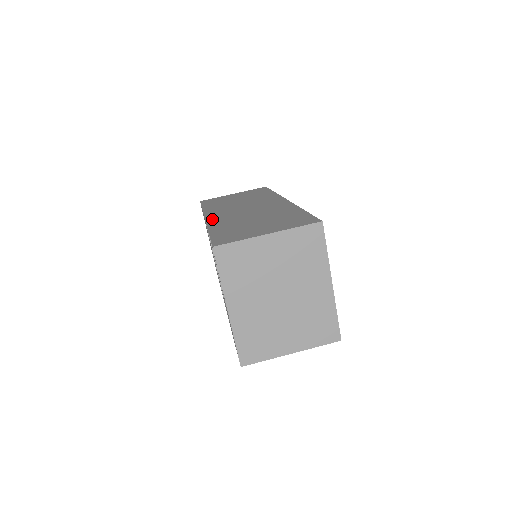
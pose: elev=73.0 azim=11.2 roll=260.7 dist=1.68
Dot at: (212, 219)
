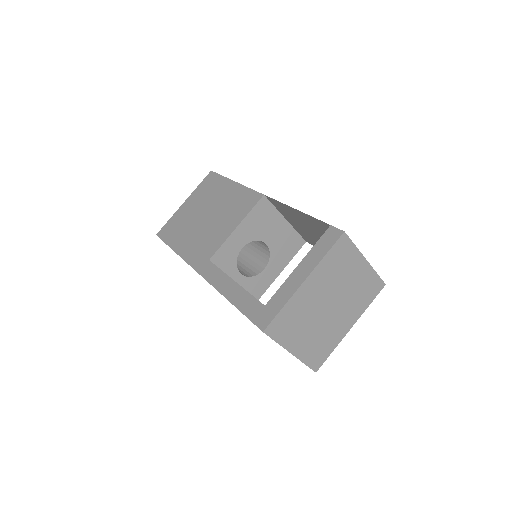
Dot at: (277, 202)
